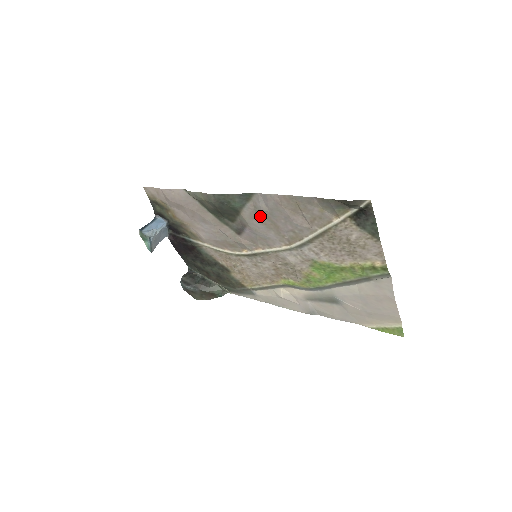
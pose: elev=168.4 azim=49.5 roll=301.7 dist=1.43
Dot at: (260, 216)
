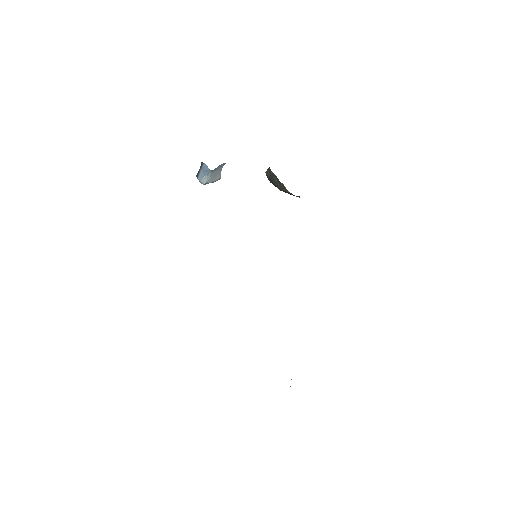
Dot at: occluded
